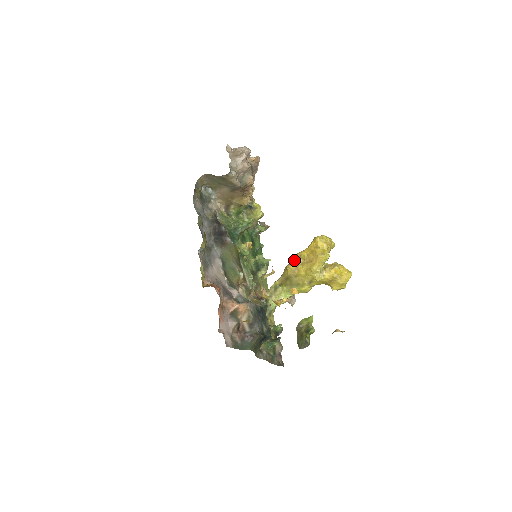
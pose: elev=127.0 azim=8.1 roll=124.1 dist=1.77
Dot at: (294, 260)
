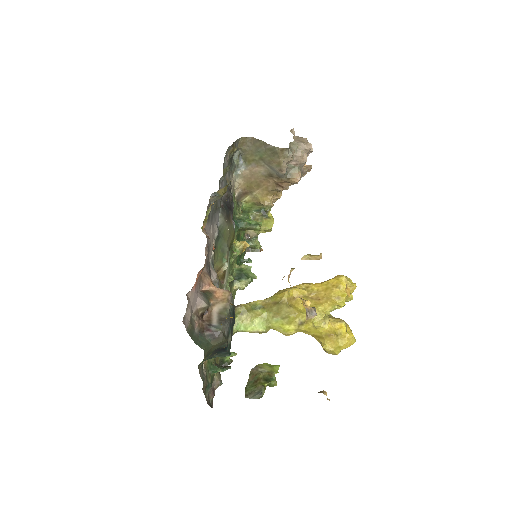
Dot at: (297, 287)
